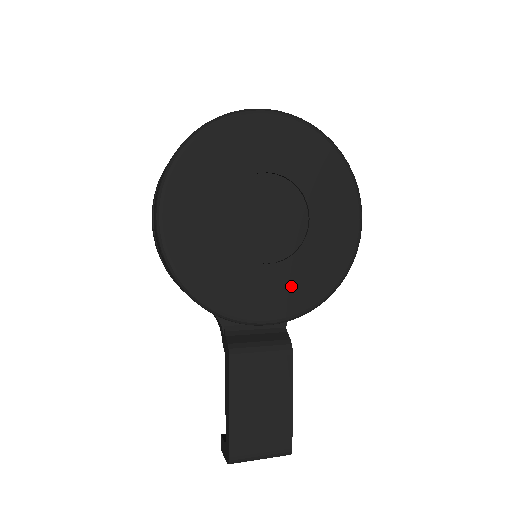
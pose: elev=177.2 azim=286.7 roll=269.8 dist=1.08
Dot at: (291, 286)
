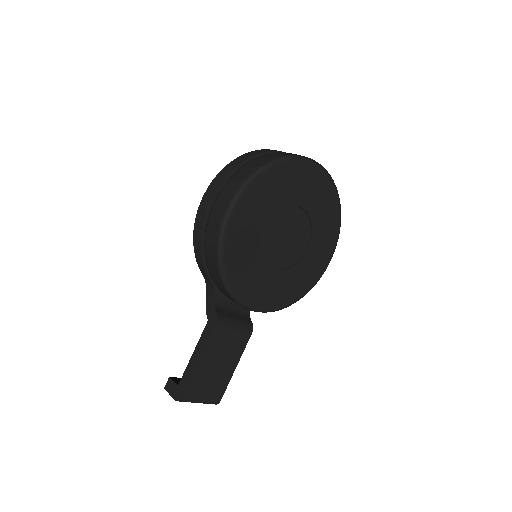
Dot at: (278, 290)
